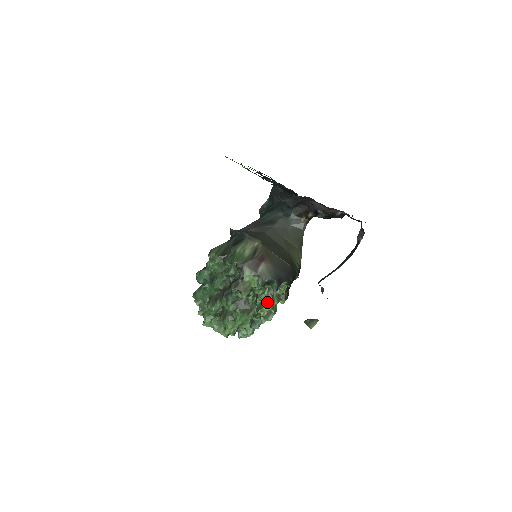
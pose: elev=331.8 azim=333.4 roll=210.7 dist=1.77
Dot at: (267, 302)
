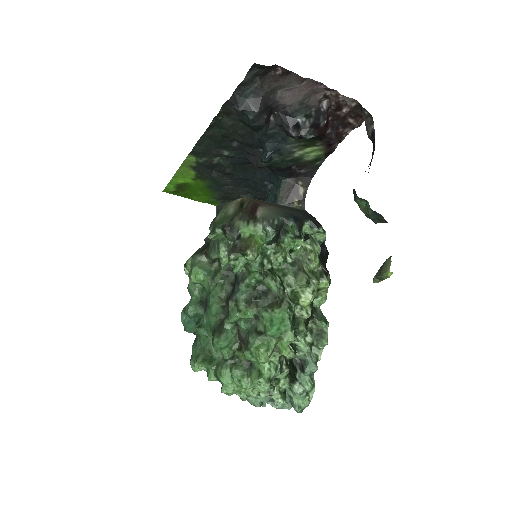
Dot at: (300, 282)
